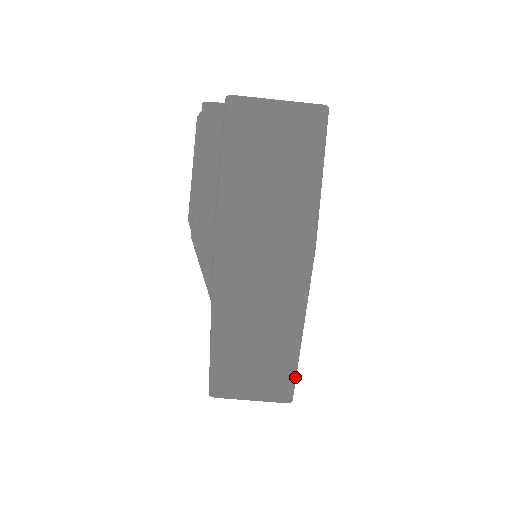
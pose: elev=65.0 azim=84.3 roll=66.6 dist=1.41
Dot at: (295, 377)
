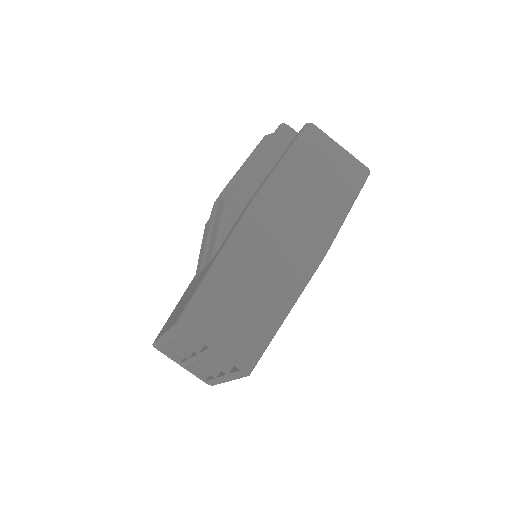
Dot at: (264, 351)
